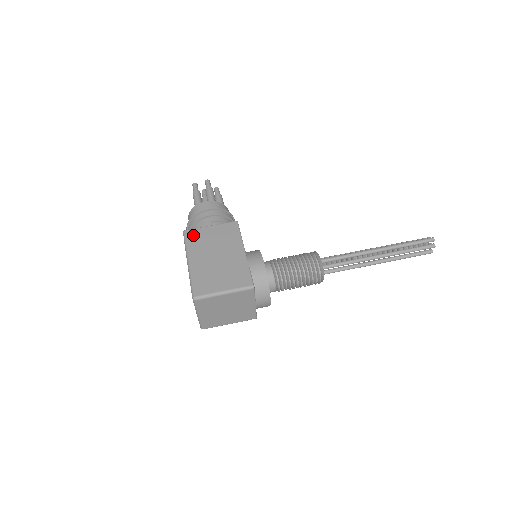
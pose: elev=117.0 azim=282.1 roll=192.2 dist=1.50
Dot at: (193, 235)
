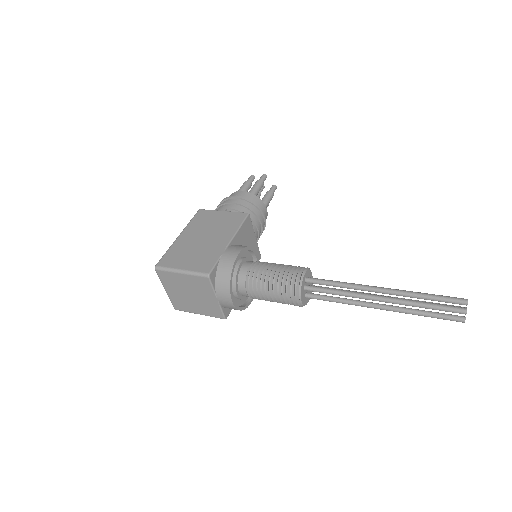
Dot at: (202, 215)
